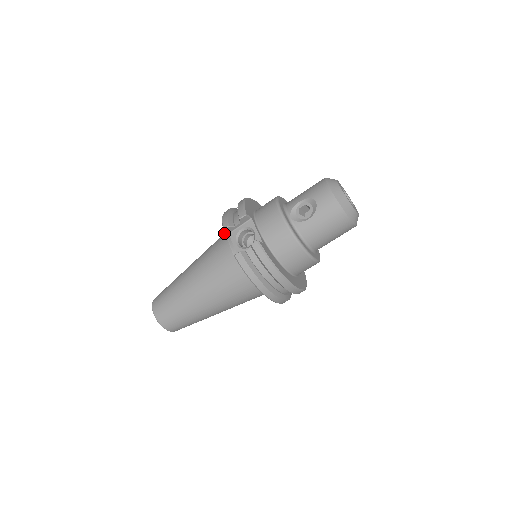
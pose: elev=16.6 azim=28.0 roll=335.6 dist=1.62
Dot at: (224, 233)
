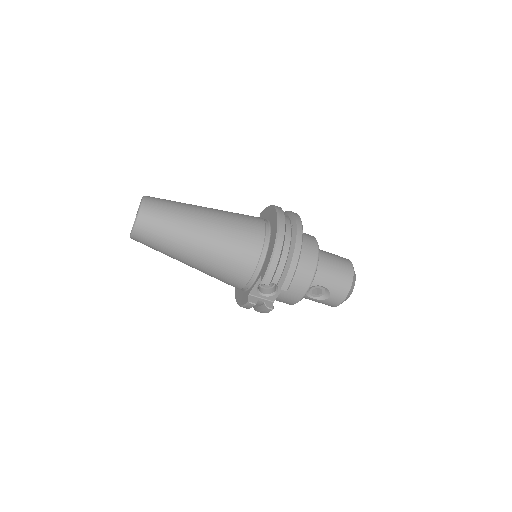
Dot at: (256, 249)
